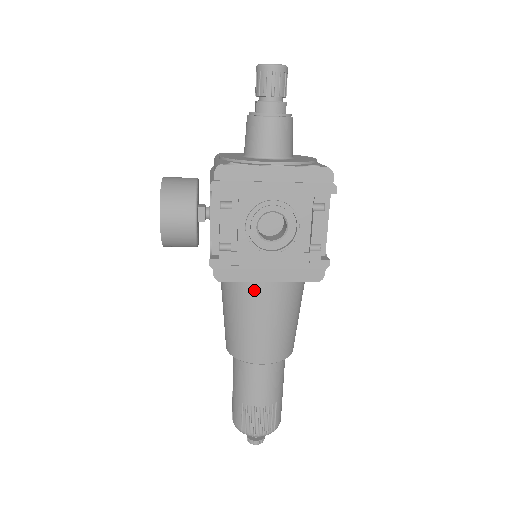
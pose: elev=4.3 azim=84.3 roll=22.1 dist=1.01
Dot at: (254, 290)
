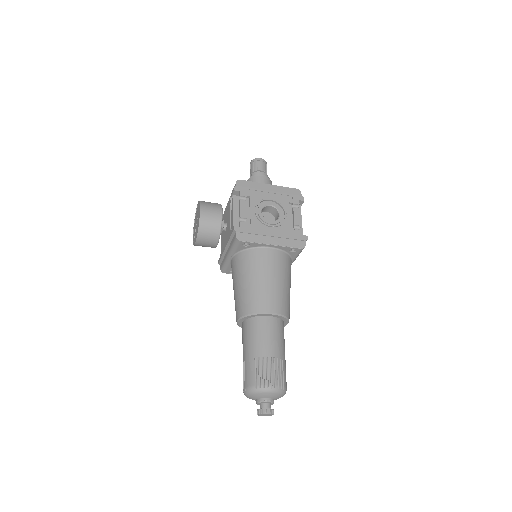
Dot at: (261, 254)
